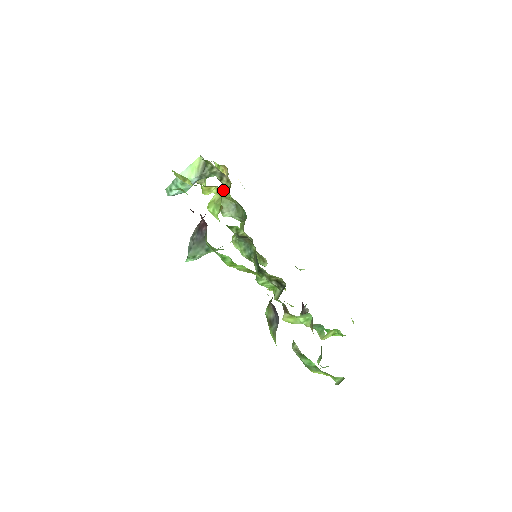
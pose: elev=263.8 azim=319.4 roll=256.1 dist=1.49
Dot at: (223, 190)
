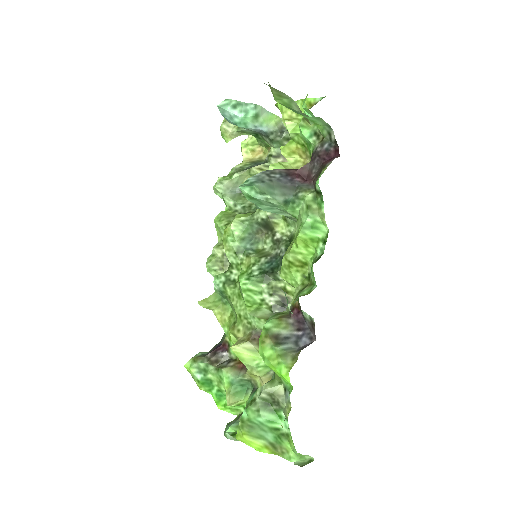
Dot at: (263, 166)
